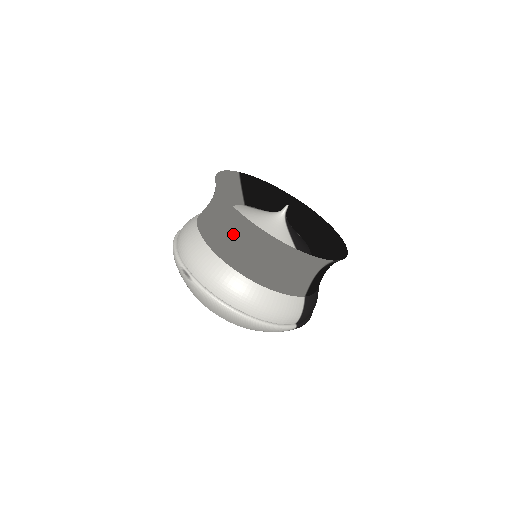
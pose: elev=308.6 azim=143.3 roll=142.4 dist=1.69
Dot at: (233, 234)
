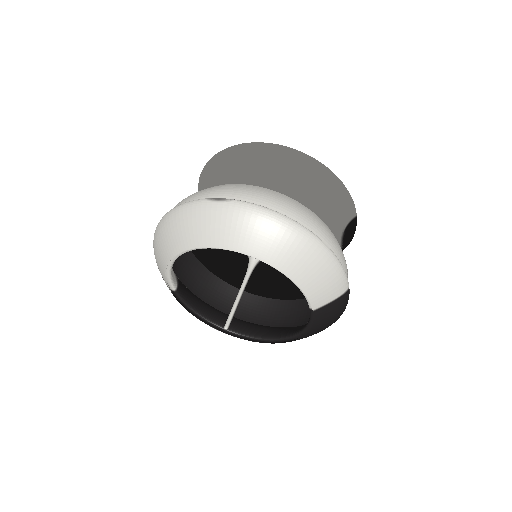
Dot at: (262, 168)
